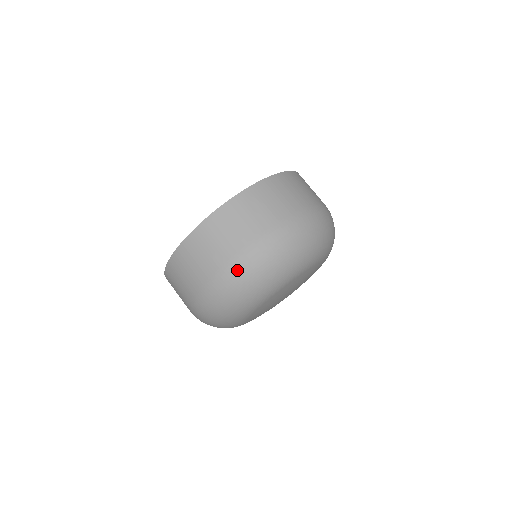
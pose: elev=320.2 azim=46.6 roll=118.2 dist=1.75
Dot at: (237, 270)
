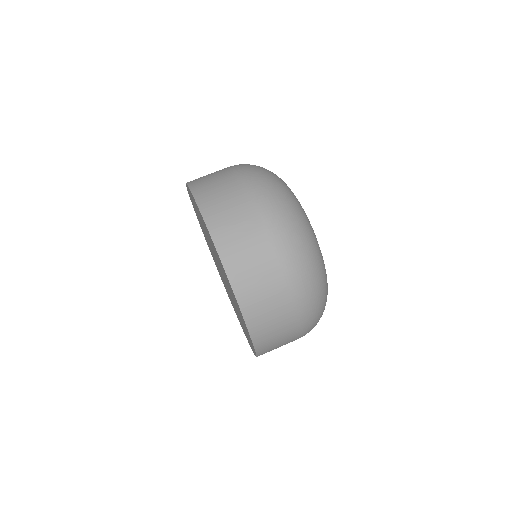
Dot at: (256, 180)
